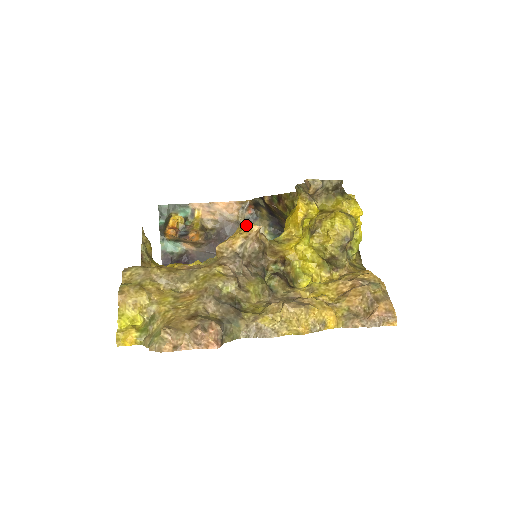
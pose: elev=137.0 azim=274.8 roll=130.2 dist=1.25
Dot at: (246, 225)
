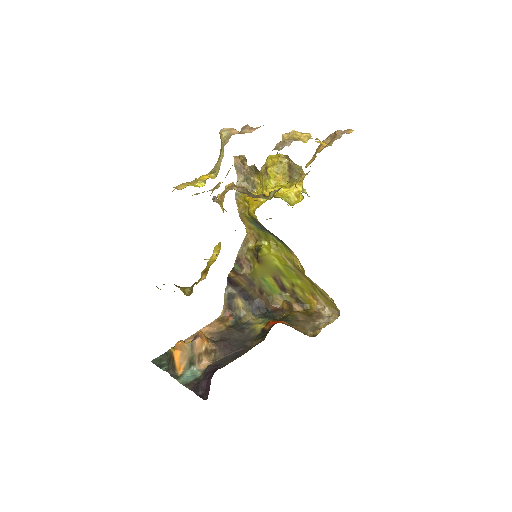
Dot at: occluded
